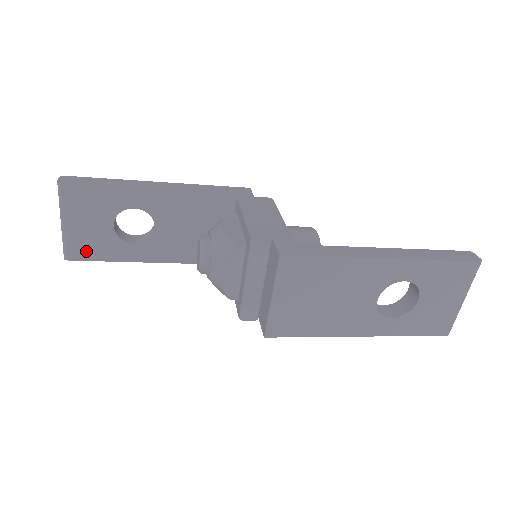
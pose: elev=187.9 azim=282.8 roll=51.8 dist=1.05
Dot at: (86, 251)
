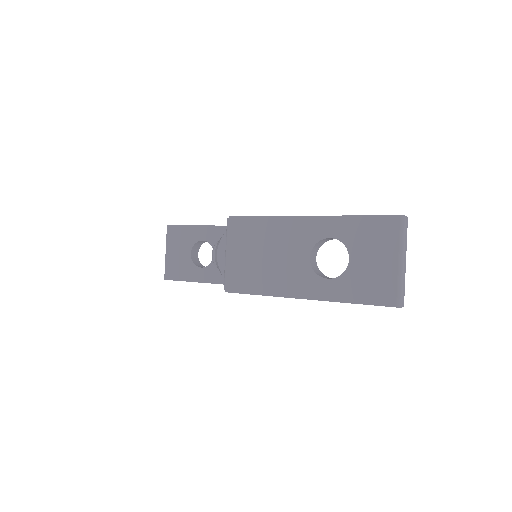
Dot at: (175, 273)
